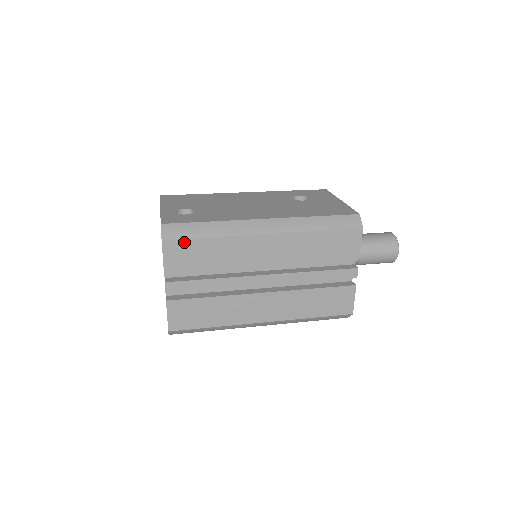
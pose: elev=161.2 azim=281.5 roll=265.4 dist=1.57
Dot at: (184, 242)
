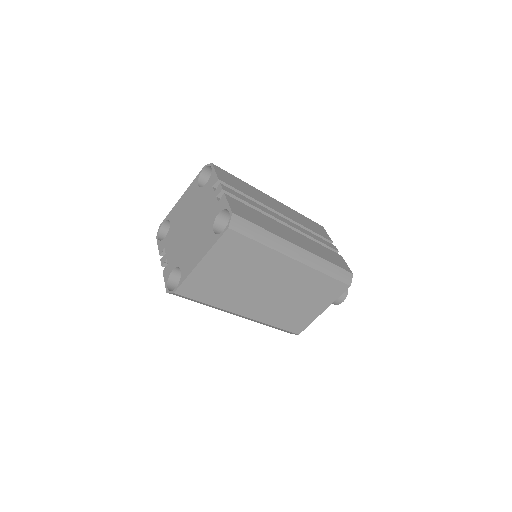
Dot at: (226, 173)
